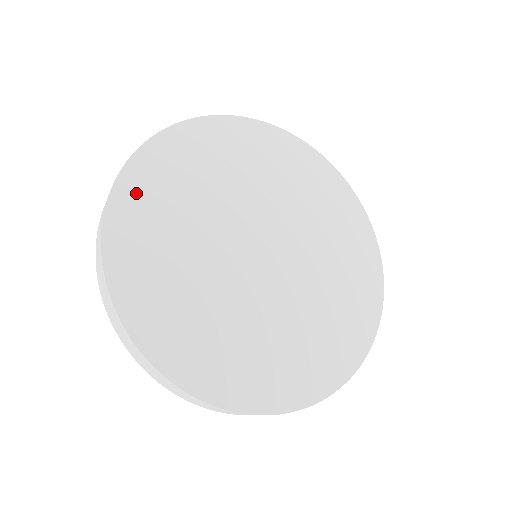
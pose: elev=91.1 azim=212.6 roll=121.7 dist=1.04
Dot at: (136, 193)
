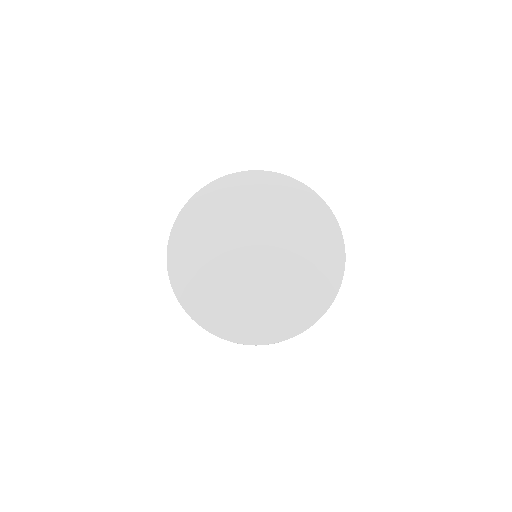
Dot at: (195, 304)
